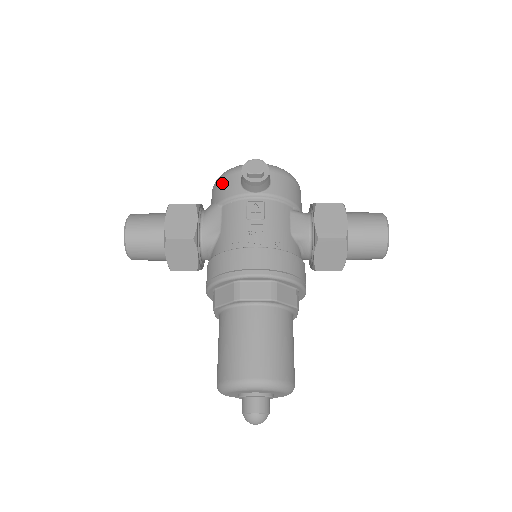
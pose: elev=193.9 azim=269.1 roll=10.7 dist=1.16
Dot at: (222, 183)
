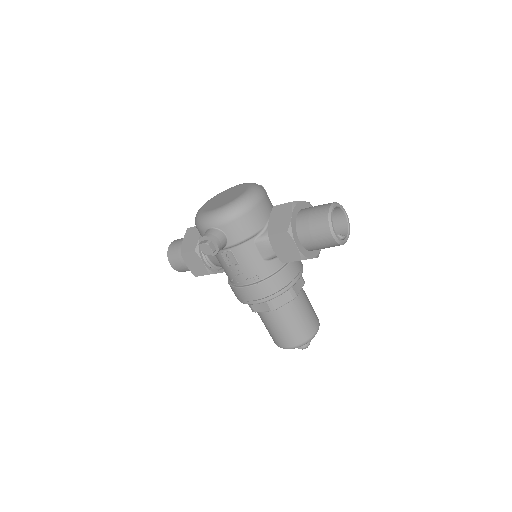
Dot at: occluded
